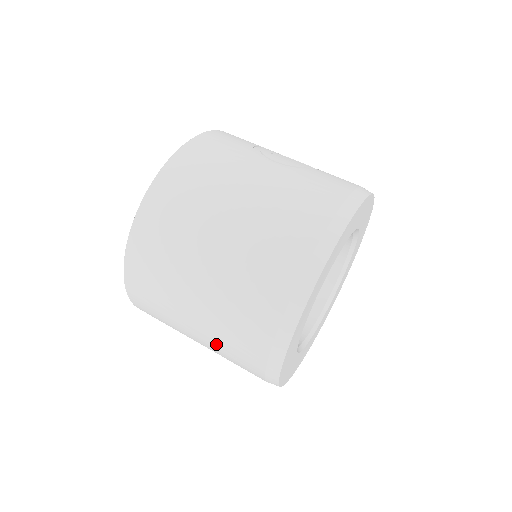
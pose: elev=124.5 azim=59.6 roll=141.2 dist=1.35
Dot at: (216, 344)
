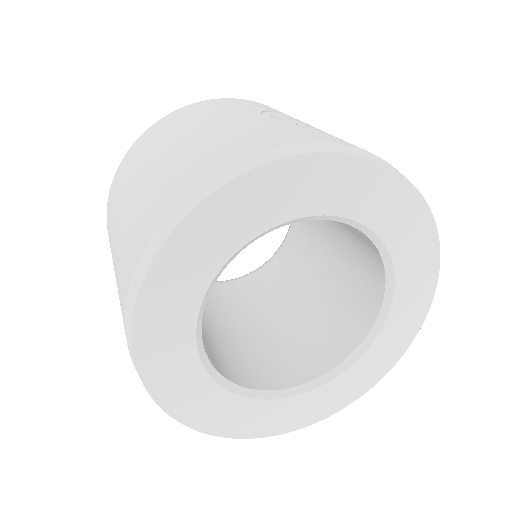
Dot at: occluded
